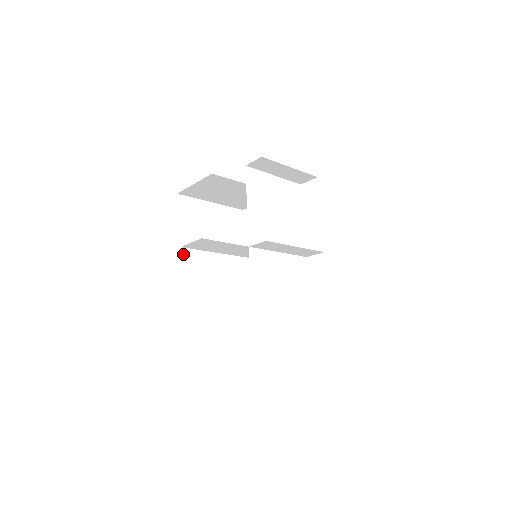
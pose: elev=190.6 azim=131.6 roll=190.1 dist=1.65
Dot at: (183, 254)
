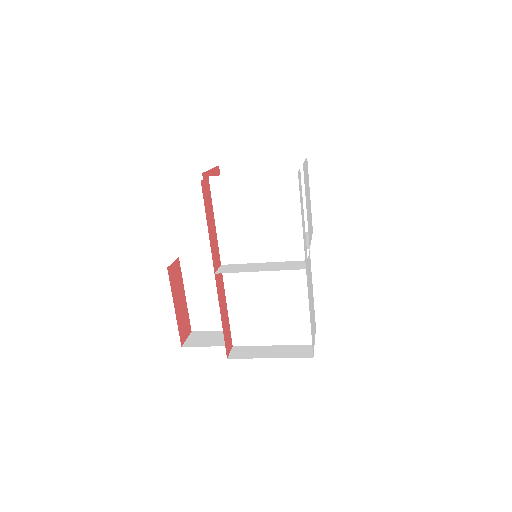
Dot at: (182, 262)
